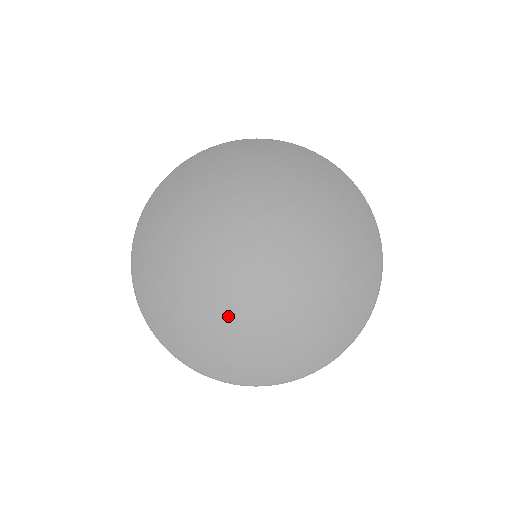
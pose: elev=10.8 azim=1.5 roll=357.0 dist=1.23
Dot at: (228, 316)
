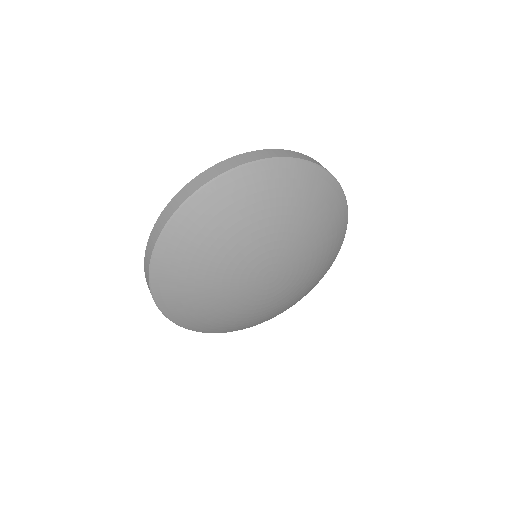
Dot at: (214, 298)
